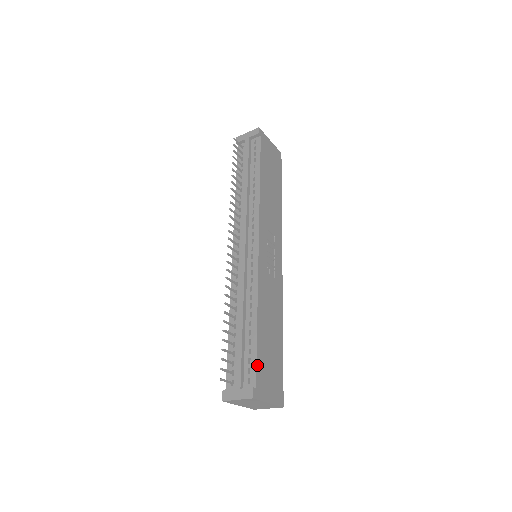
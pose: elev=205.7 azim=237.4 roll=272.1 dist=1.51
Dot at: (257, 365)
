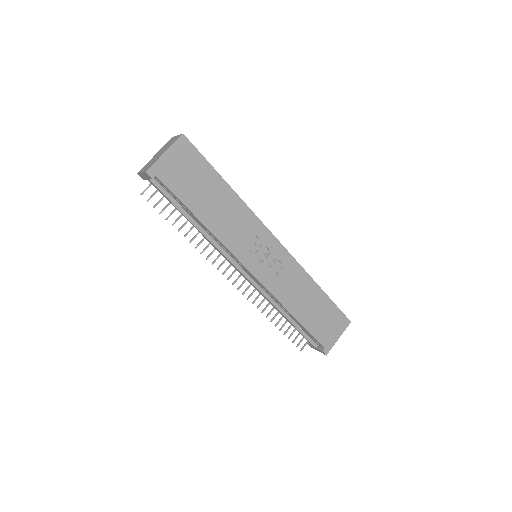
Dot at: (316, 338)
